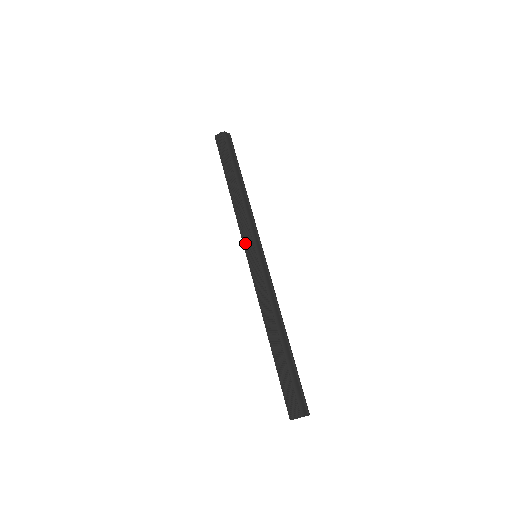
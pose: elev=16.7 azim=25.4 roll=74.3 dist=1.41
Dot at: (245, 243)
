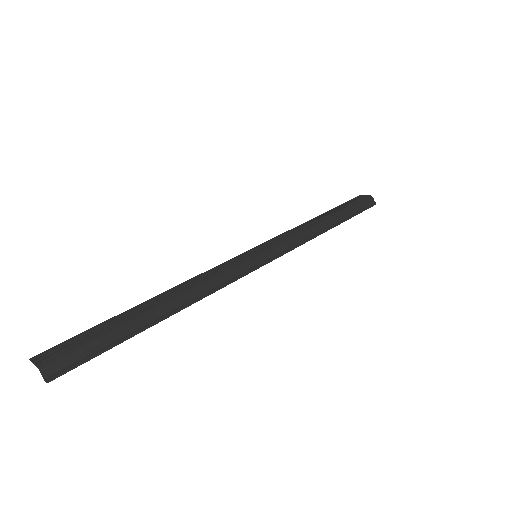
Dot at: (264, 244)
